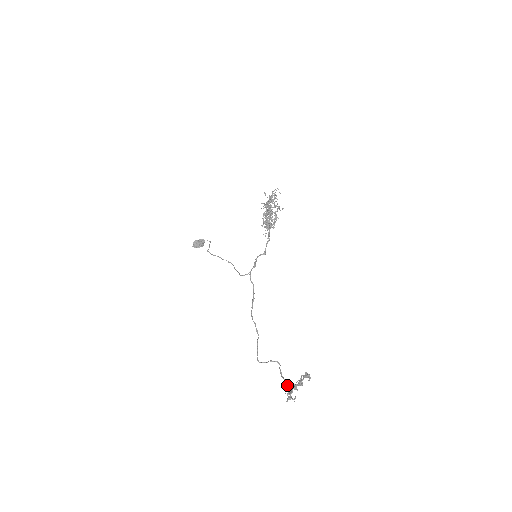
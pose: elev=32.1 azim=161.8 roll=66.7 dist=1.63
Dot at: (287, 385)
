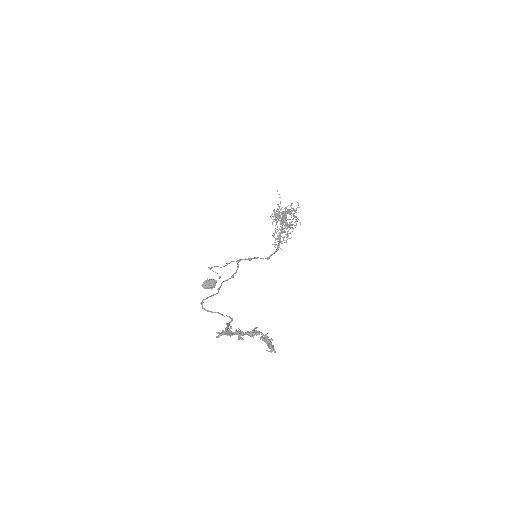
Dot at: occluded
